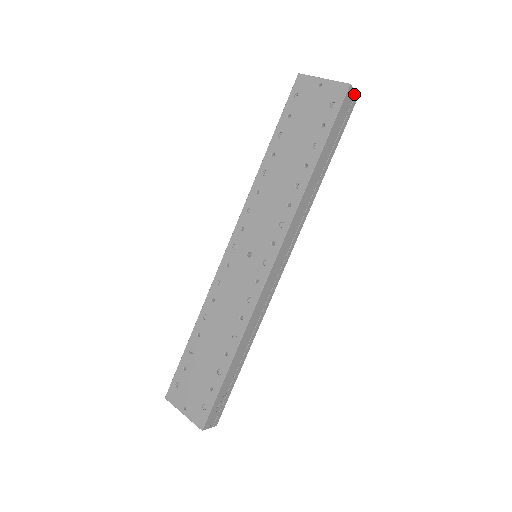
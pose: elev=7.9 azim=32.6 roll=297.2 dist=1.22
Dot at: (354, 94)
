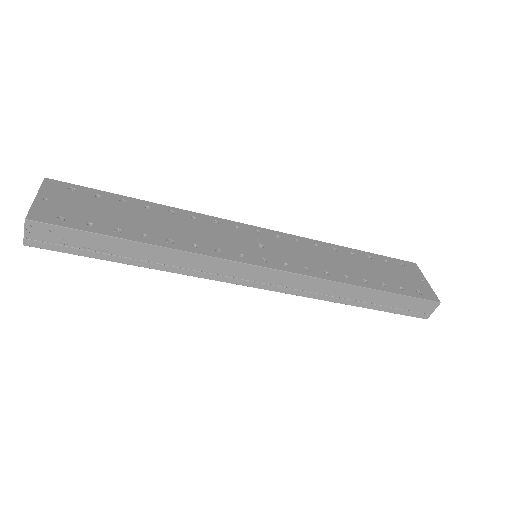
Dot at: (430, 312)
